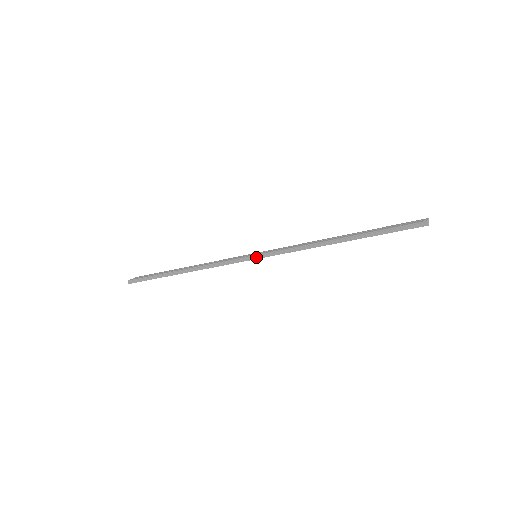
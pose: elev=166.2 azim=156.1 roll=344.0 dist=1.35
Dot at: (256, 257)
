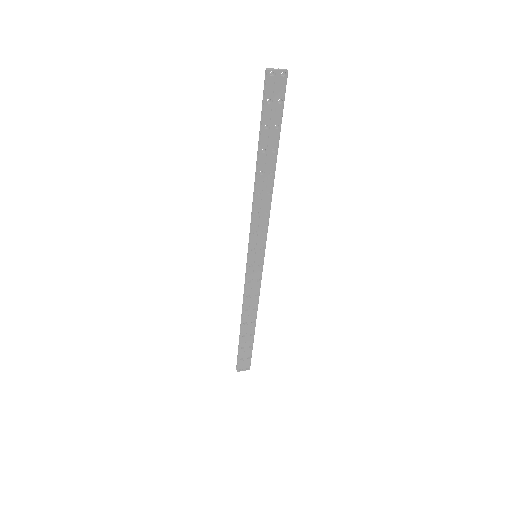
Dot at: (248, 254)
